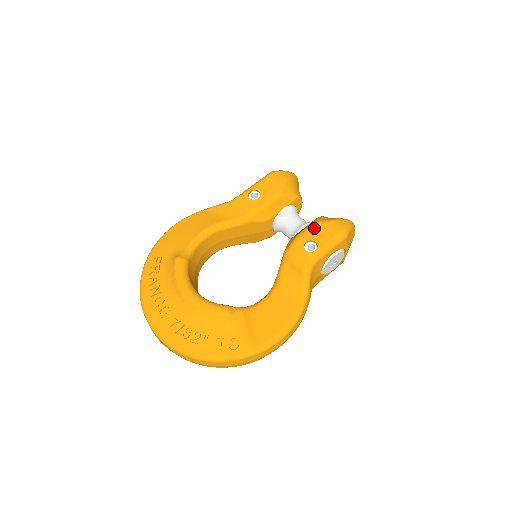
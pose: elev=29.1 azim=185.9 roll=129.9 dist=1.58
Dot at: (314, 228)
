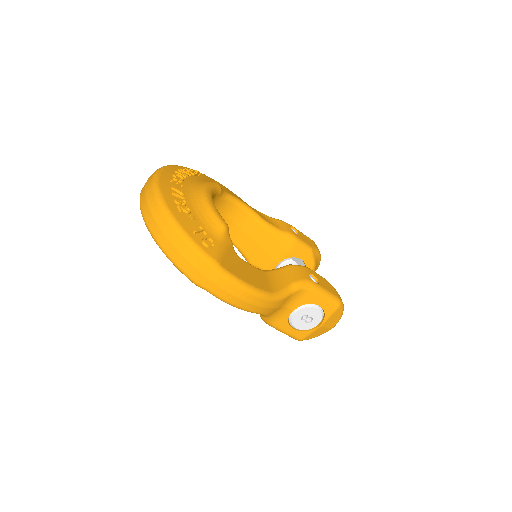
Dot at: (322, 277)
